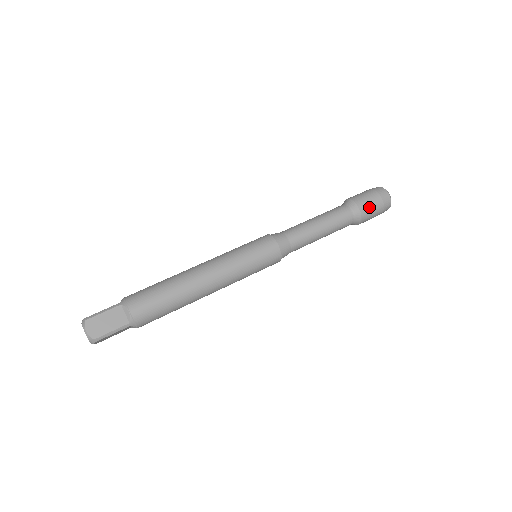
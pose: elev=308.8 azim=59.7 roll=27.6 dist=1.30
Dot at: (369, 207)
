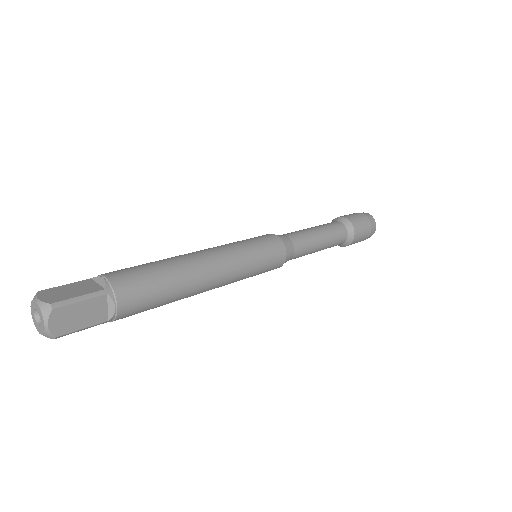
Dot at: (354, 218)
